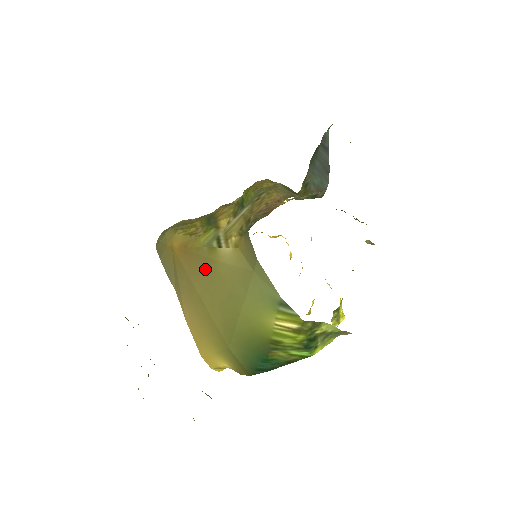
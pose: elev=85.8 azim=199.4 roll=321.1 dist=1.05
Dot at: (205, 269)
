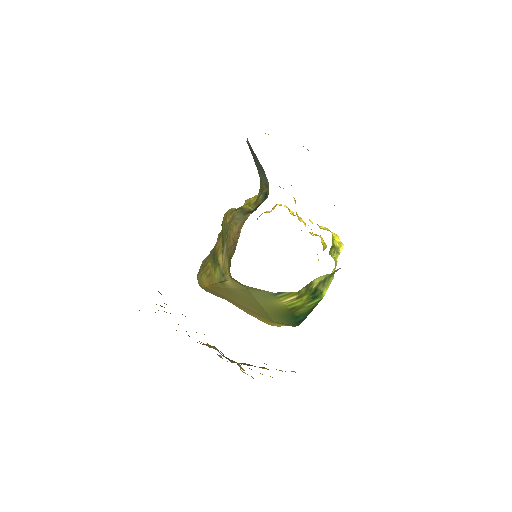
Dot at: (228, 293)
